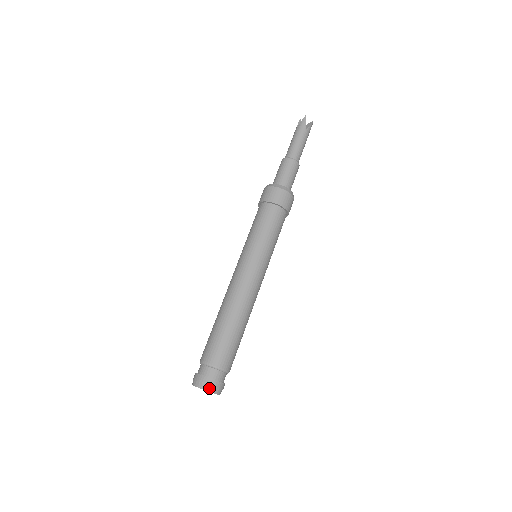
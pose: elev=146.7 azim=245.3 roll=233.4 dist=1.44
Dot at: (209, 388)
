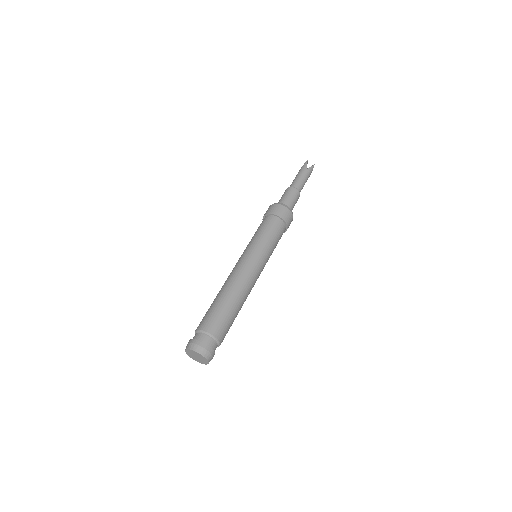
Dot at: (197, 349)
